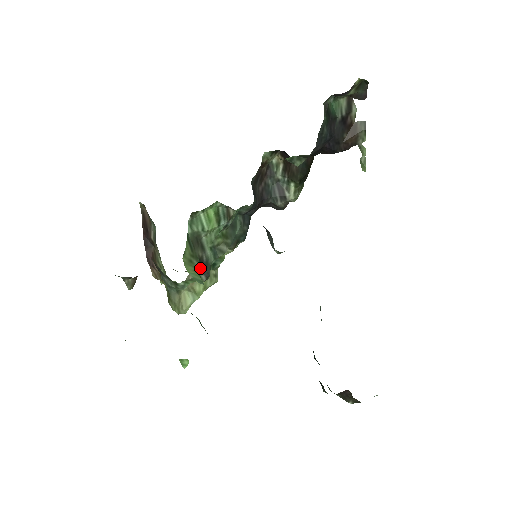
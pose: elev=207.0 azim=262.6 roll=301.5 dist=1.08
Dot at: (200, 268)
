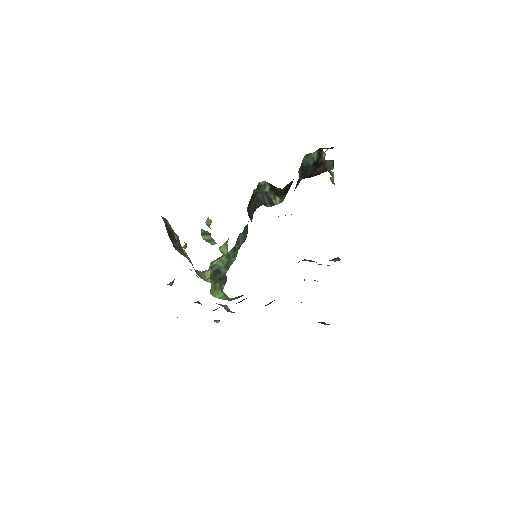
Dot at: (220, 283)
